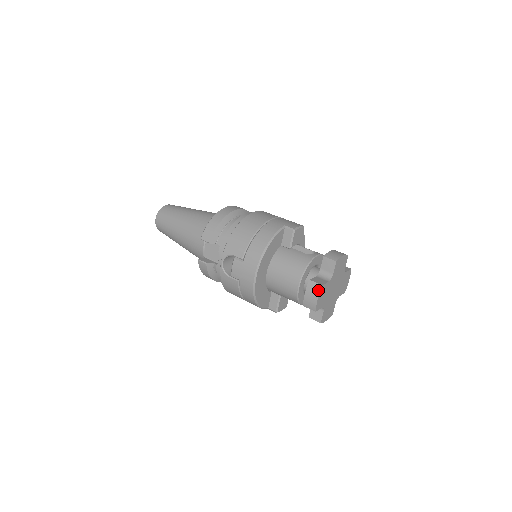
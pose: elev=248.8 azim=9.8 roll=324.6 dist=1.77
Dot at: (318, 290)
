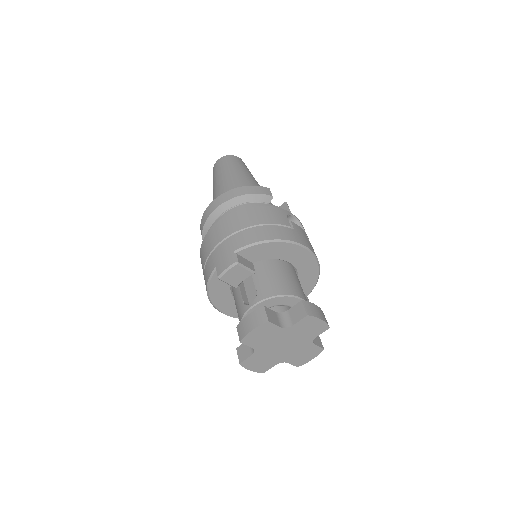
Dot at: (242, 364)
